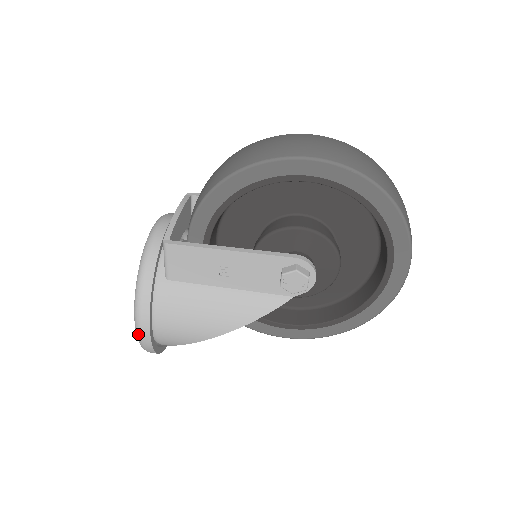
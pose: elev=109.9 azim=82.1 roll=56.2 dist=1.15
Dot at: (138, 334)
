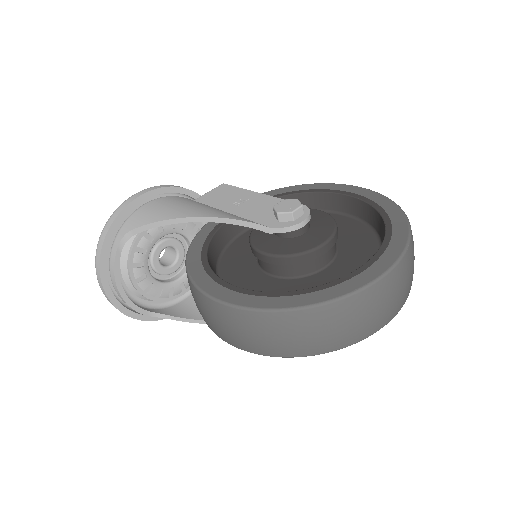
Dot at: (133, 195)
